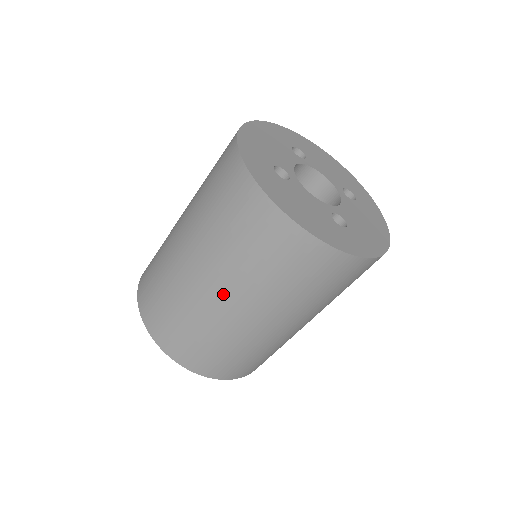
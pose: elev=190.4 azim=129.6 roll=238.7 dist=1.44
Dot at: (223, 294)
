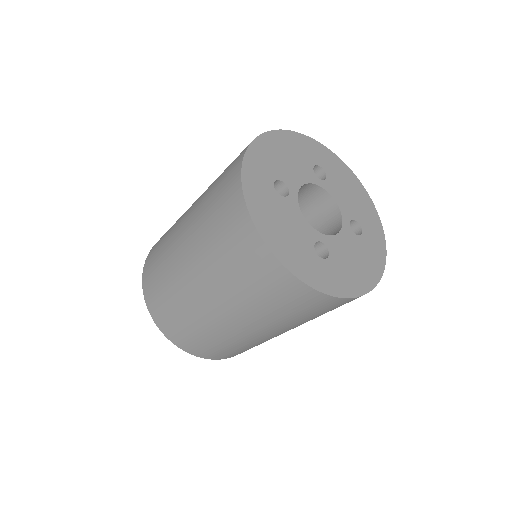
Dot at: (198, 281)
